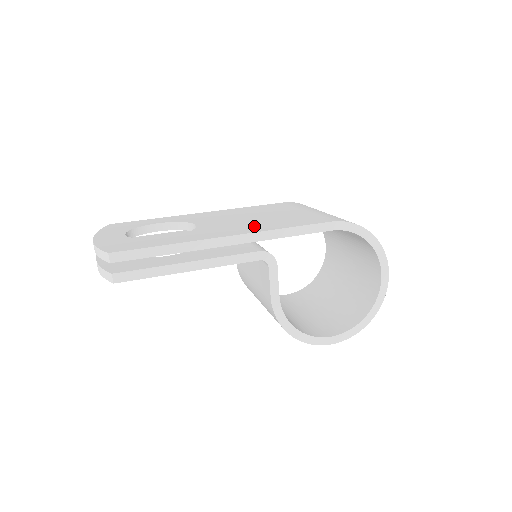
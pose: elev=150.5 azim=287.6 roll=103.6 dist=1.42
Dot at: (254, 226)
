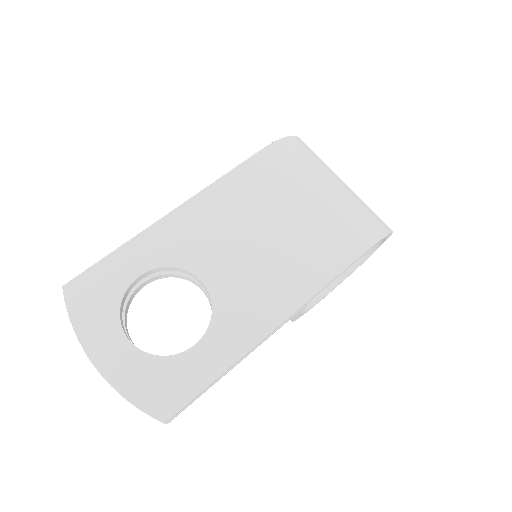
Dot at: (283, 284)
